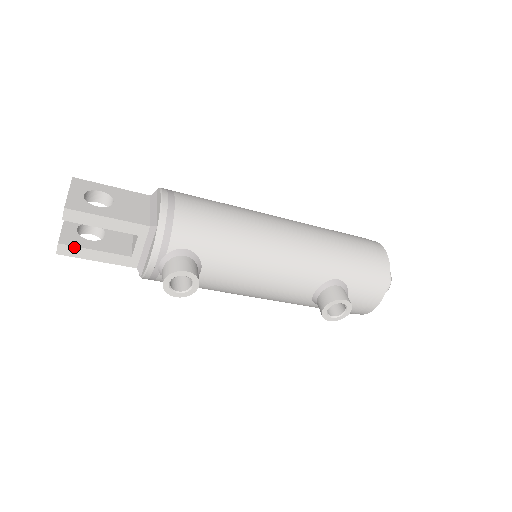
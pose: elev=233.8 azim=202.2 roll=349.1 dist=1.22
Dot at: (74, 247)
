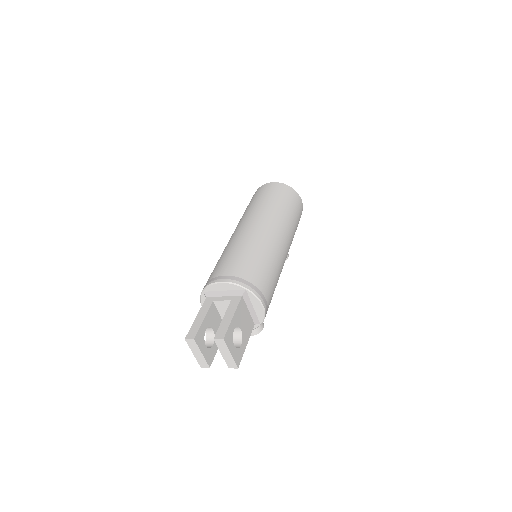
Dot at: (213, 359)
